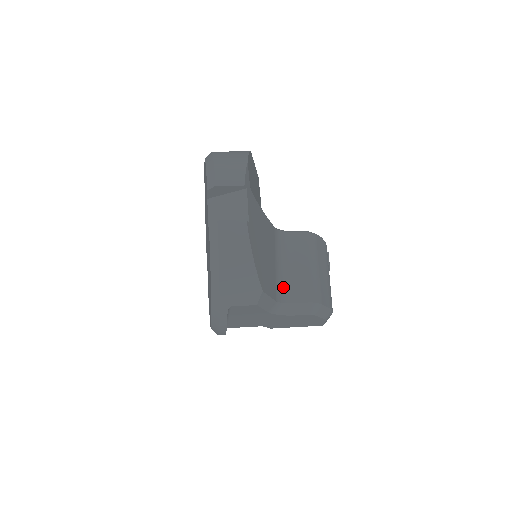
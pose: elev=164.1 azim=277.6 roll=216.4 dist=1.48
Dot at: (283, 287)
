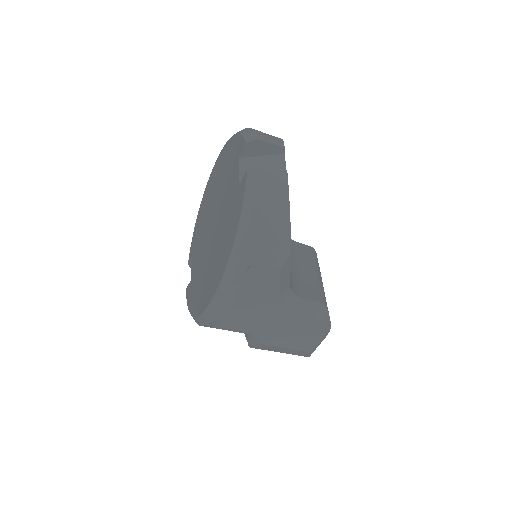
Dot at: (292, 280)
